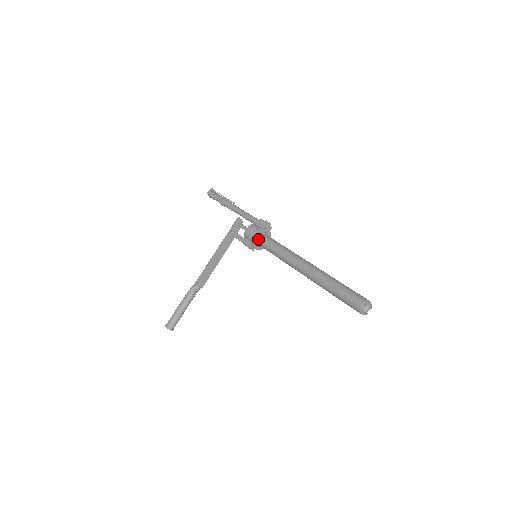
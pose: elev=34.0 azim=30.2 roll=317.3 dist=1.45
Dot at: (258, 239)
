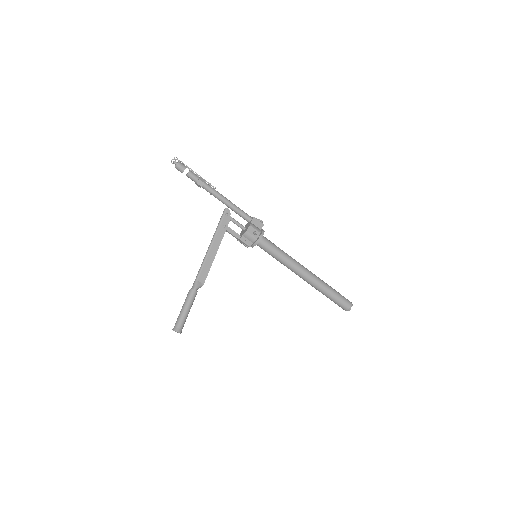
Dot at: (260, 241)
